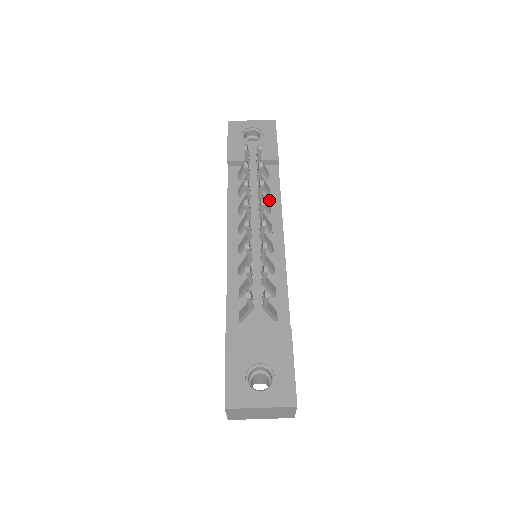
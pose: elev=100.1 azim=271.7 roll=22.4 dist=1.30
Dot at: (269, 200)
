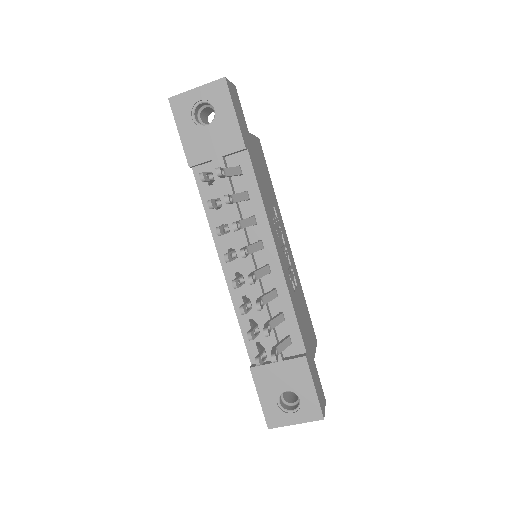
Dot at: (250, 206)
